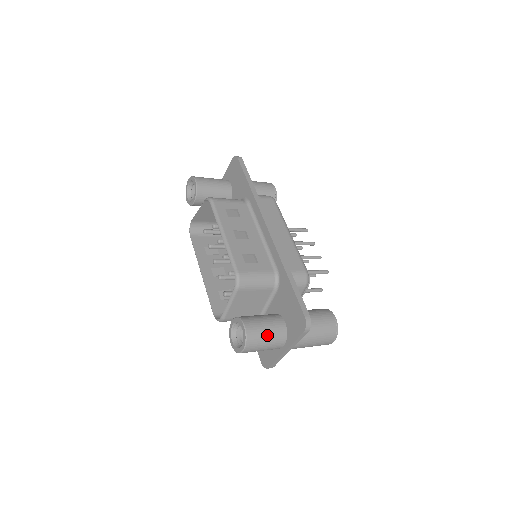
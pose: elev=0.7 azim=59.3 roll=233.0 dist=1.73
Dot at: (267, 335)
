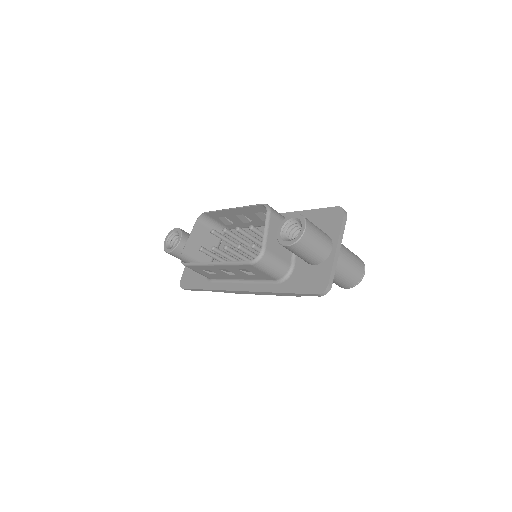
Dot at: (316, 226)
